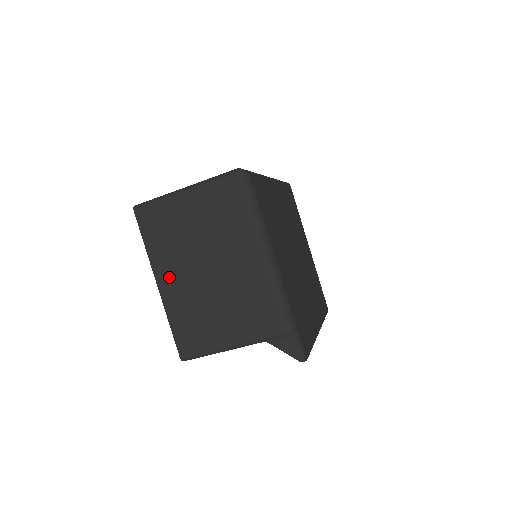
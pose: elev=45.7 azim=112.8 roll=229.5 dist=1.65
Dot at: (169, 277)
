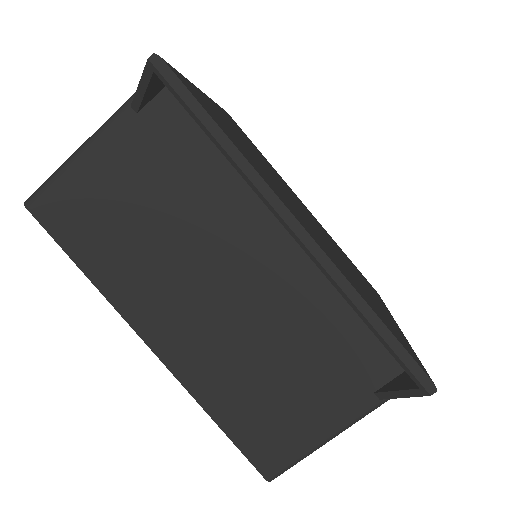
Dot at: occluded
